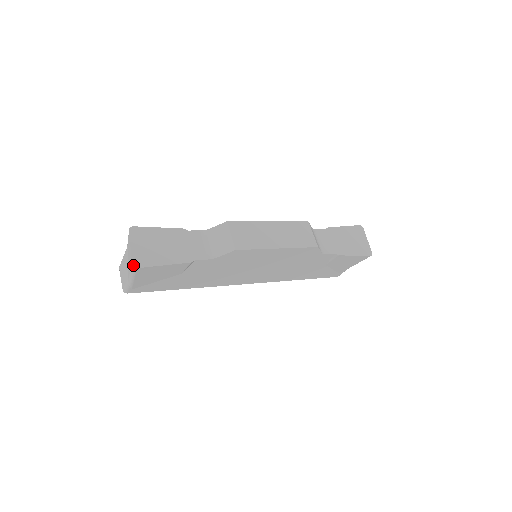
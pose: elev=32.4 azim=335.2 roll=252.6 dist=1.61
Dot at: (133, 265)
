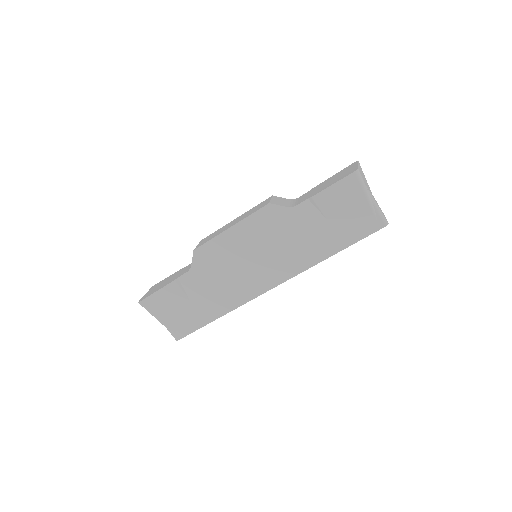
Dot at: (138, 302)
